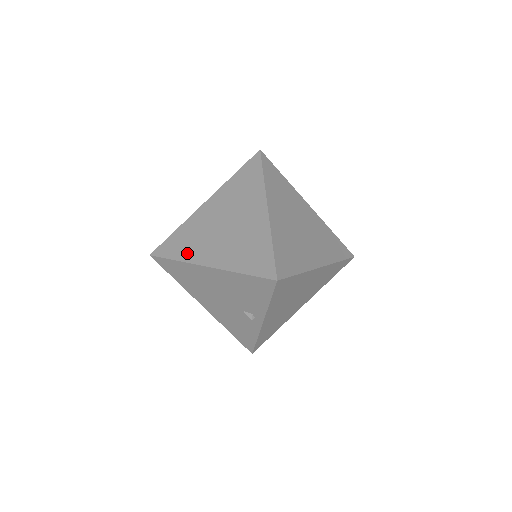
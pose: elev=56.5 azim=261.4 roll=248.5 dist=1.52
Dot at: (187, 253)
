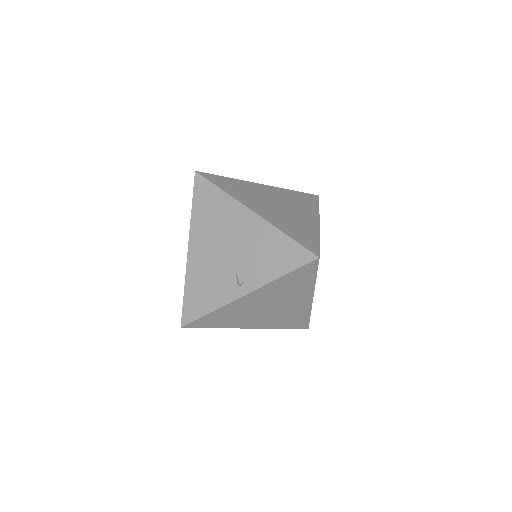
Dot at: (236, 193)
